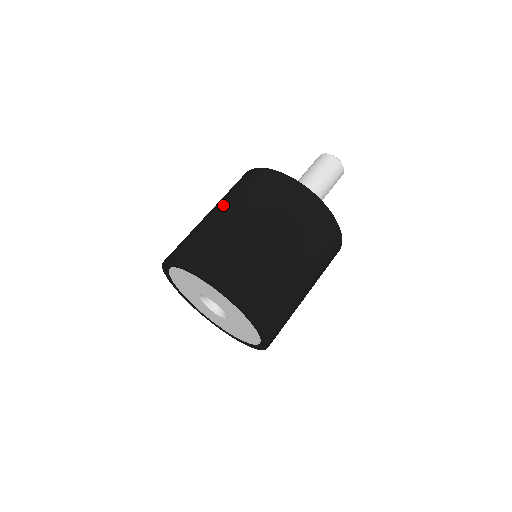
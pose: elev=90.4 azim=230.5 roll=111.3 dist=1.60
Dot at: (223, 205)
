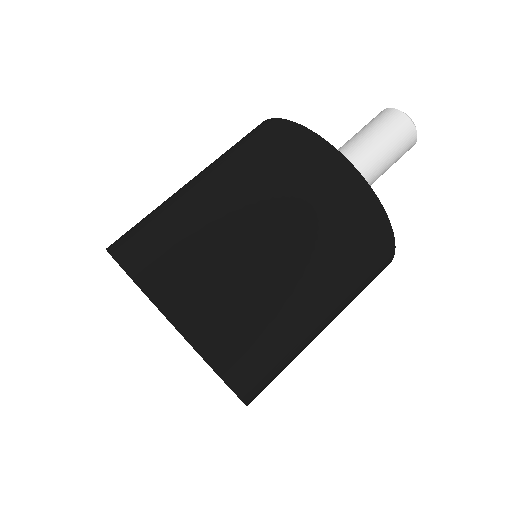
Dot at: (237, 188)
